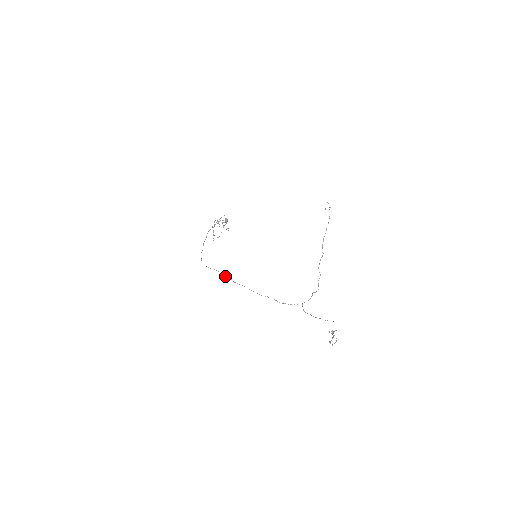
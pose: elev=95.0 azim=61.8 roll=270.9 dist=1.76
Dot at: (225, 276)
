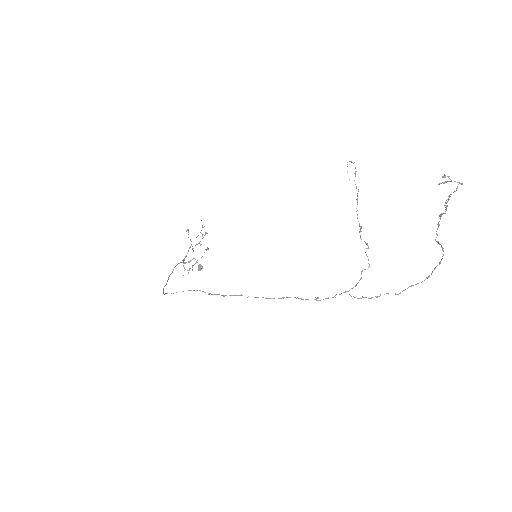
Dot at: occluded
